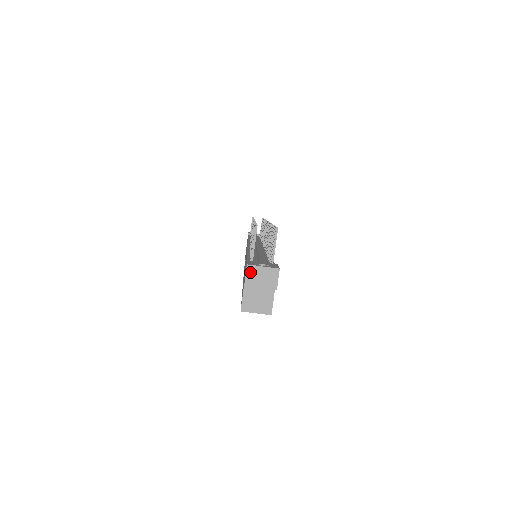
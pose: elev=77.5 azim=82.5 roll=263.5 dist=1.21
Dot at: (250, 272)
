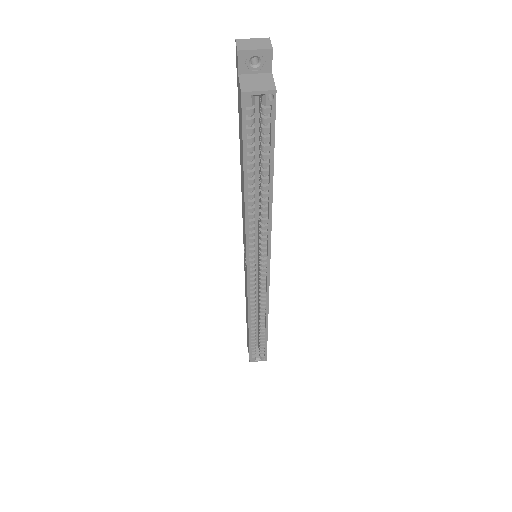
Dot at: (240, 43)
